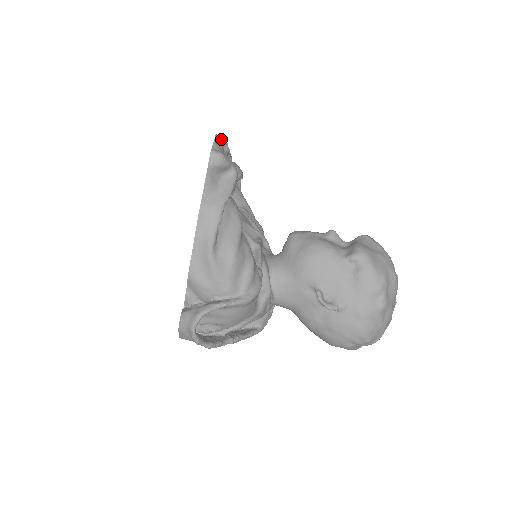
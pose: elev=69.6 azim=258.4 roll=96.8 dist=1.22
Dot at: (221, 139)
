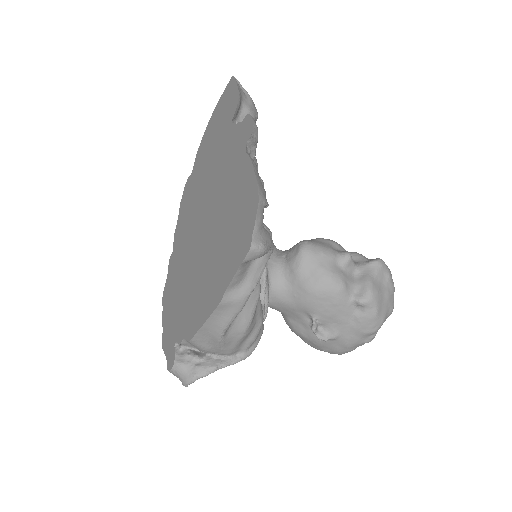
Dot at: (263, 204)
